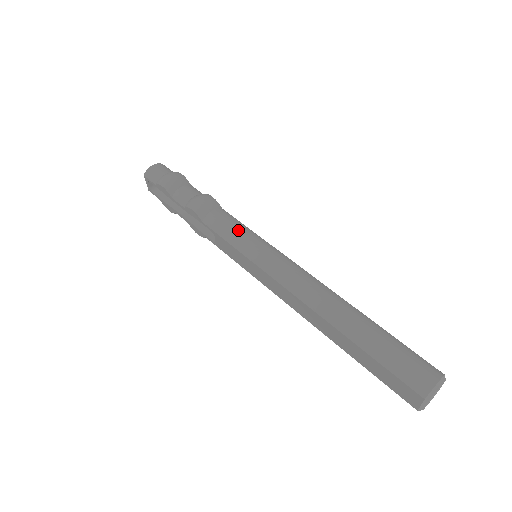
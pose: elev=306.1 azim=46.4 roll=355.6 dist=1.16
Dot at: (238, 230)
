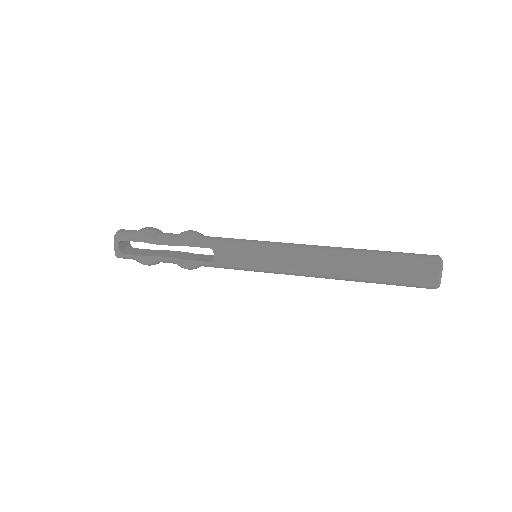
Dot at: (235, 239)
